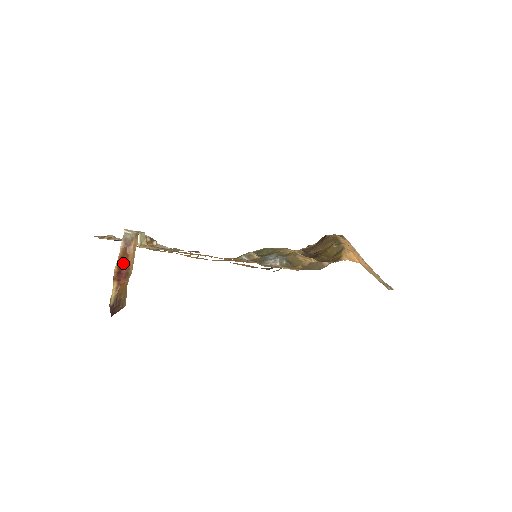
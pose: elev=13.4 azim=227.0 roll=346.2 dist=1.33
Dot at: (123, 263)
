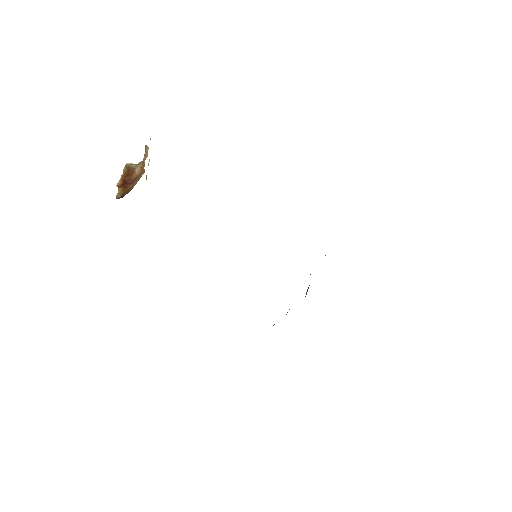
Dot at: (128, 176)
